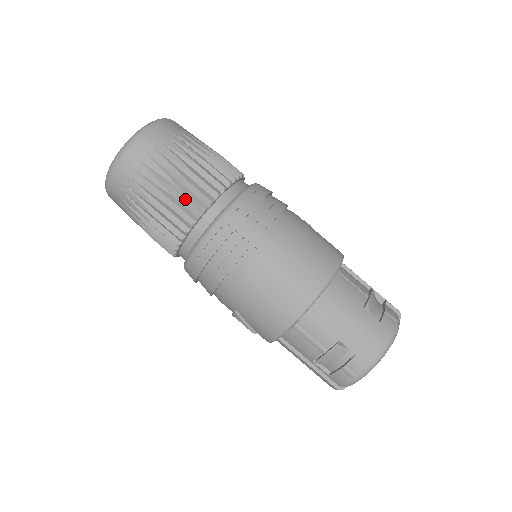
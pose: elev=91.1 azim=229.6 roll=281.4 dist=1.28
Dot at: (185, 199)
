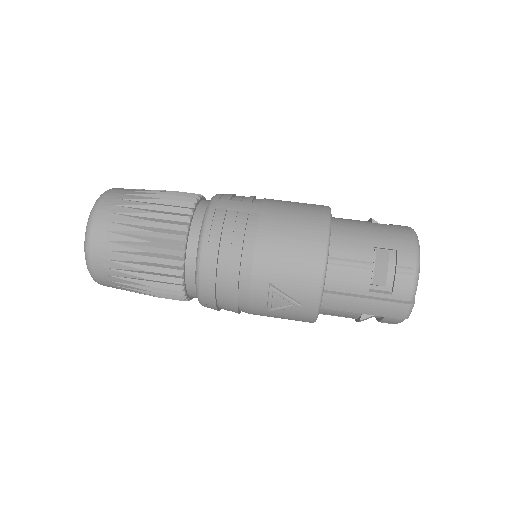
Dot at: (170, 212)
